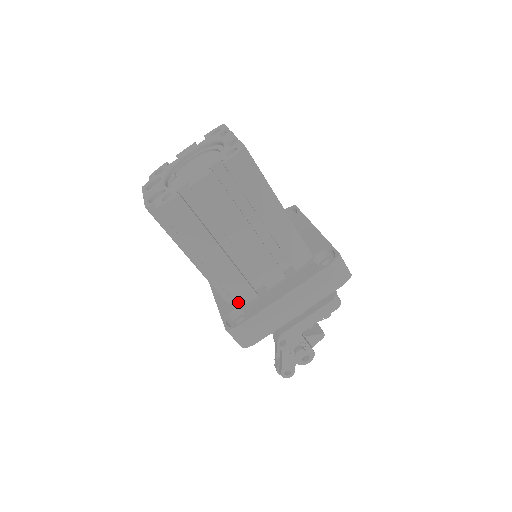
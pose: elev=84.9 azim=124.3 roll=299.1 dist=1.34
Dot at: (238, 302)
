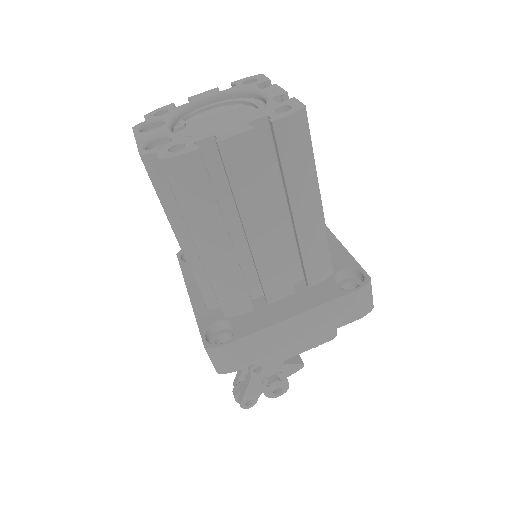
Dot at: (226, 312)
